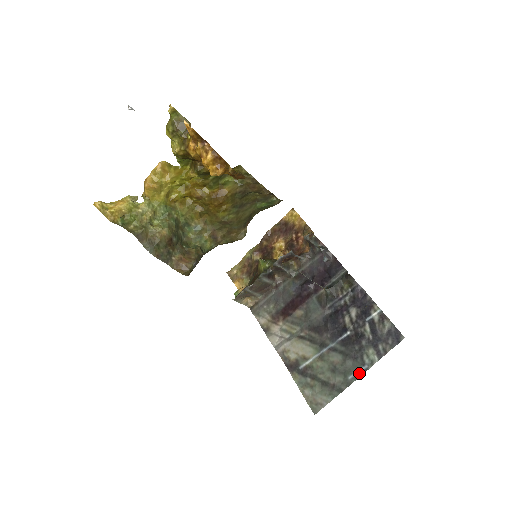
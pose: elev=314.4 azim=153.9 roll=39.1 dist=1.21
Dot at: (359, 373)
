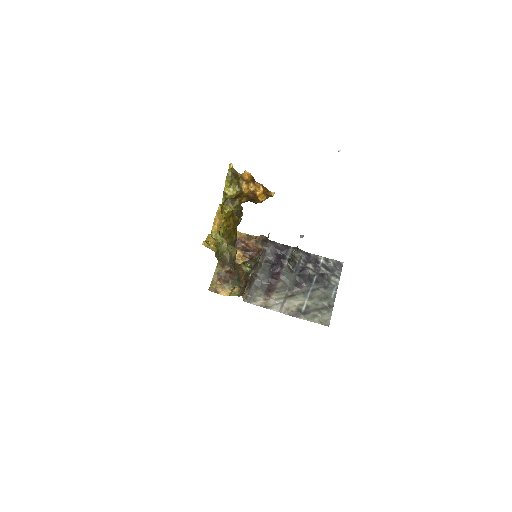
Dot at: (335, 291)
